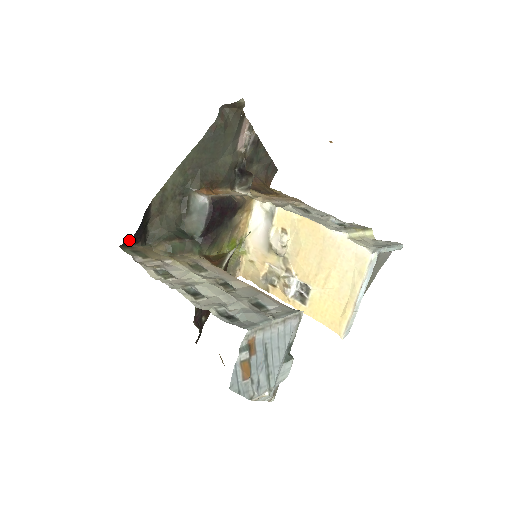
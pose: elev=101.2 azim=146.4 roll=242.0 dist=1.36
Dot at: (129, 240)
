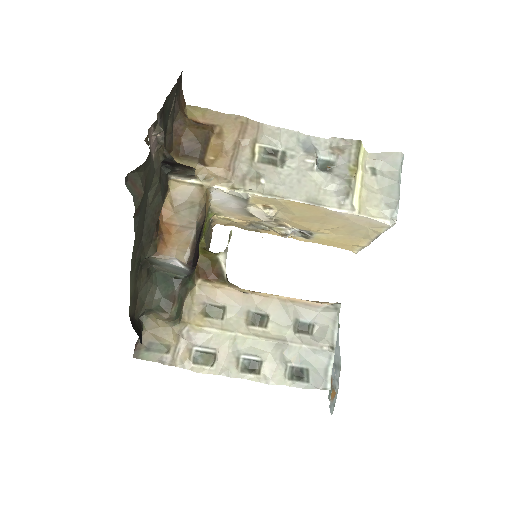
Dot at: occluded
